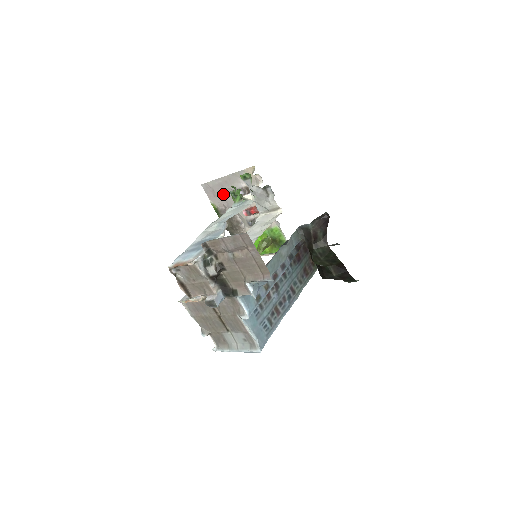
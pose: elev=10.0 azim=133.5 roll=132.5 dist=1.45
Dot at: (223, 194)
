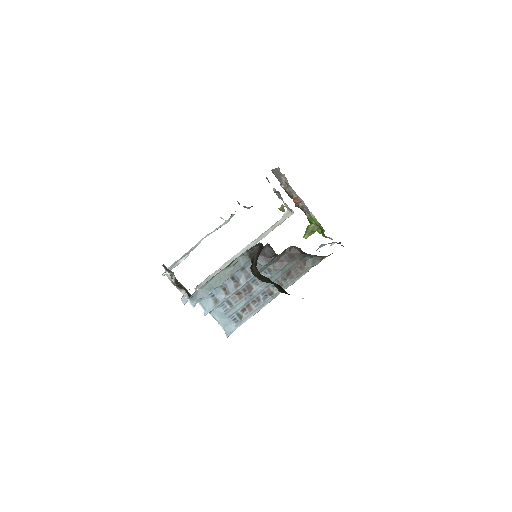
Dot at: occluded
